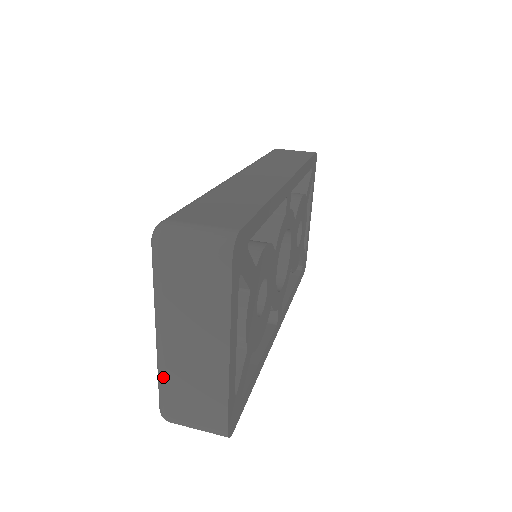
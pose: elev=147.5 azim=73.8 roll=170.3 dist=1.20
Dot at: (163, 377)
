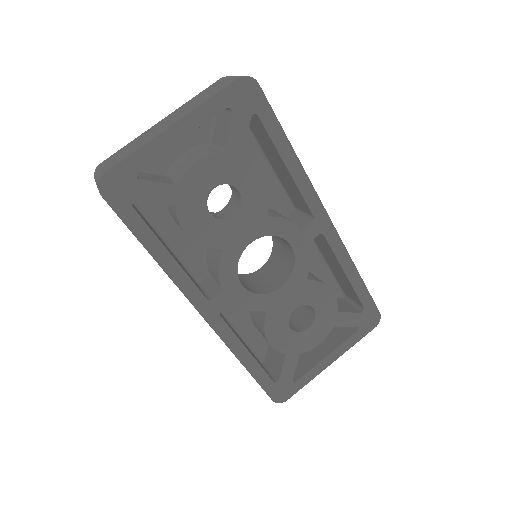
Dot at: (132, 141)
